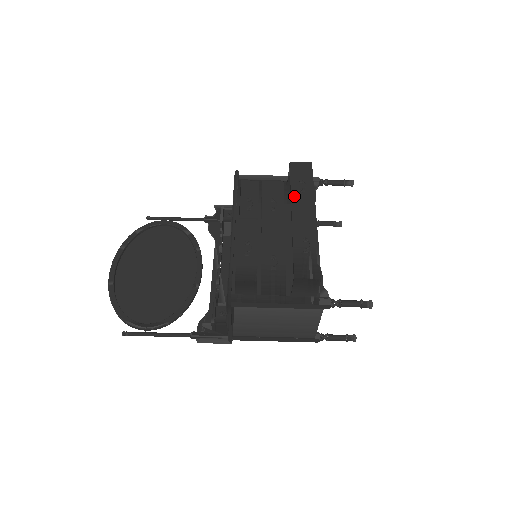
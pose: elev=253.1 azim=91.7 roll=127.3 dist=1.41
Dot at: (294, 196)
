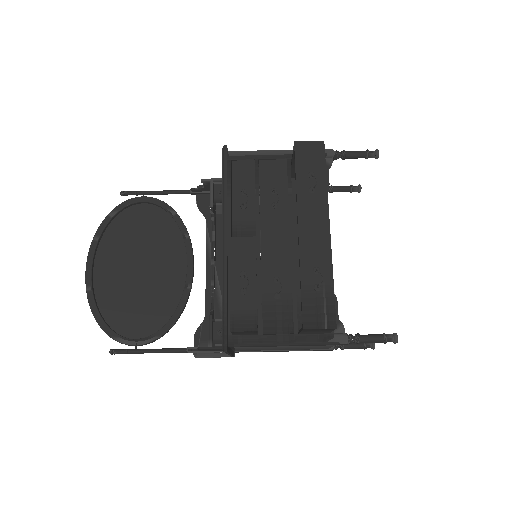
Dot at: (301, 200)
